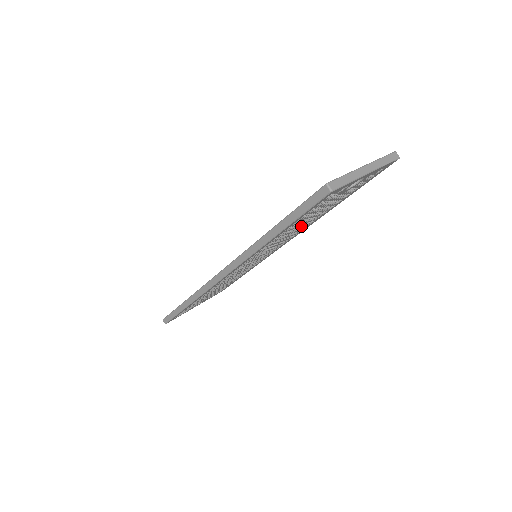
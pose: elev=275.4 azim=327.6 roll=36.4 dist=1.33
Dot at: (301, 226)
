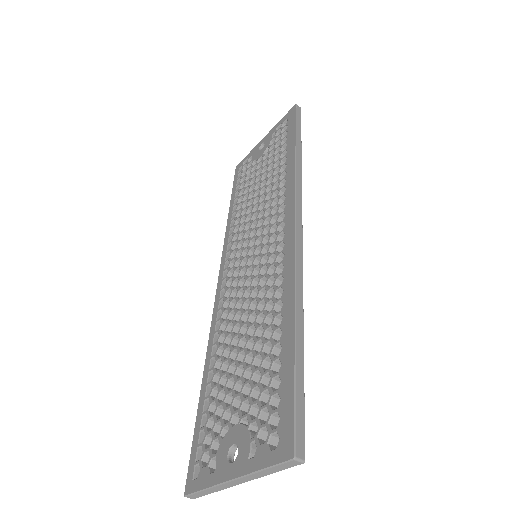
Dot at: occluded
